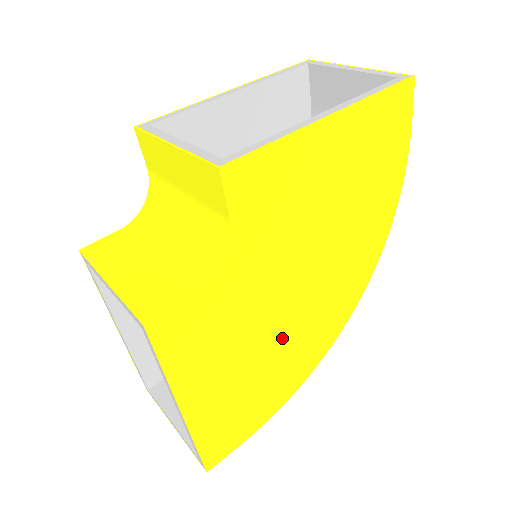
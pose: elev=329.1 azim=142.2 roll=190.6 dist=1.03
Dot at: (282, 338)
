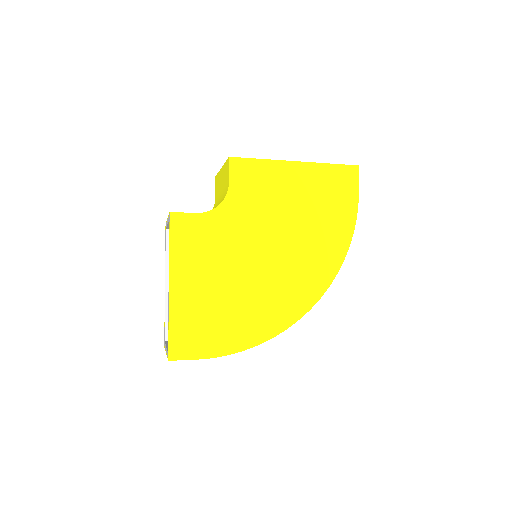
Dot at: (248, 286)
